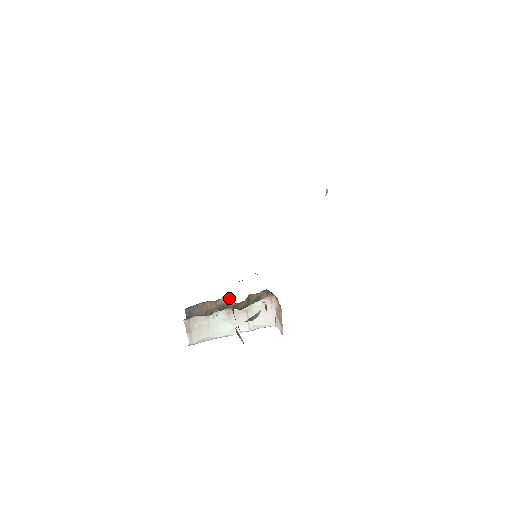
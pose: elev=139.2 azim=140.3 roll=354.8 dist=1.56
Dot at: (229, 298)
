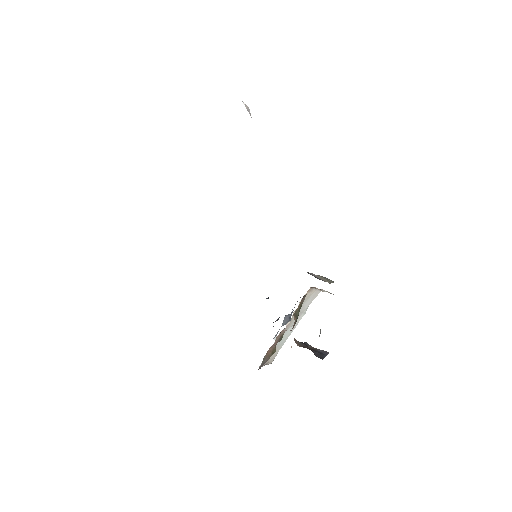
Dot at: (281, 331)
